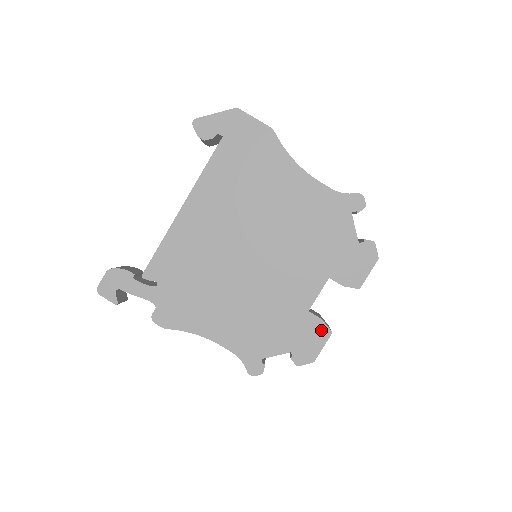
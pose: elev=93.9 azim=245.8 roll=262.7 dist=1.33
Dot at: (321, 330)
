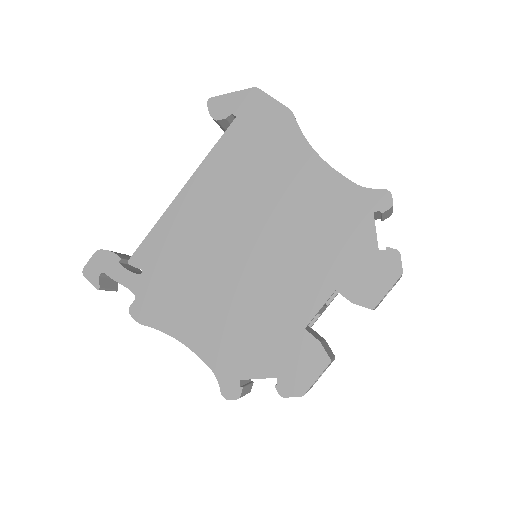
Dot at: (317, 355)
